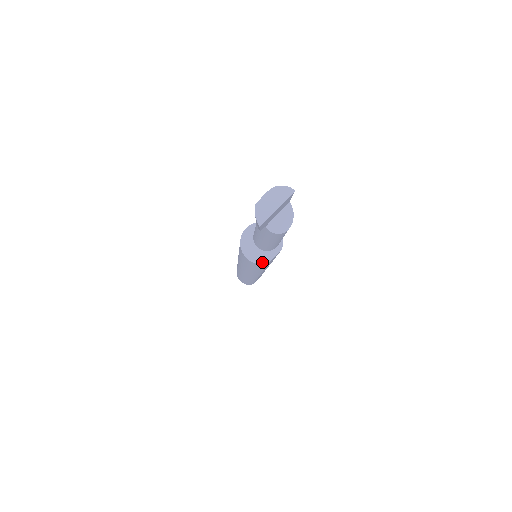
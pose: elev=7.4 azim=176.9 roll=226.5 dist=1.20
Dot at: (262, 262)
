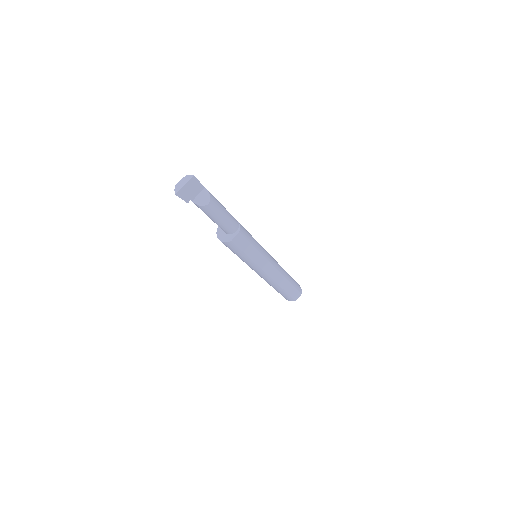
Dot at: (227, 241)
